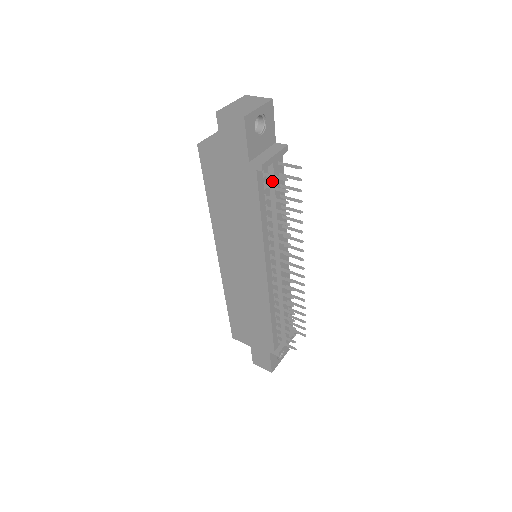
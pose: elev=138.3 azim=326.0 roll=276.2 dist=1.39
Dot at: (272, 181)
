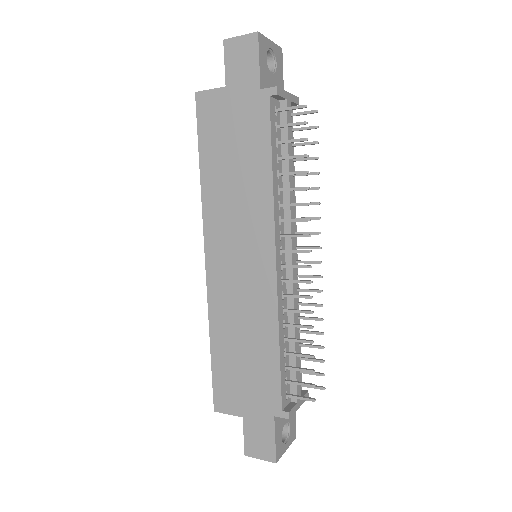
Dot at: occluded
